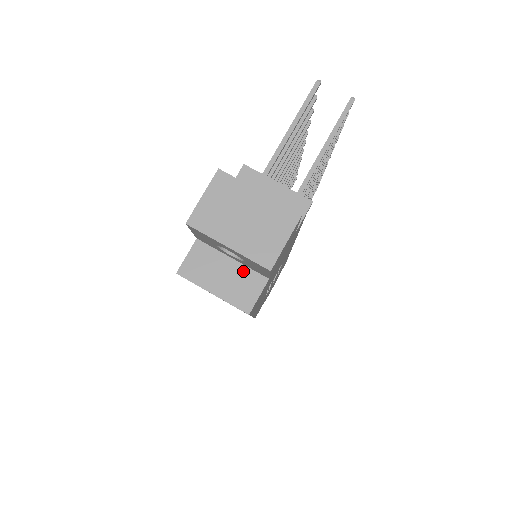
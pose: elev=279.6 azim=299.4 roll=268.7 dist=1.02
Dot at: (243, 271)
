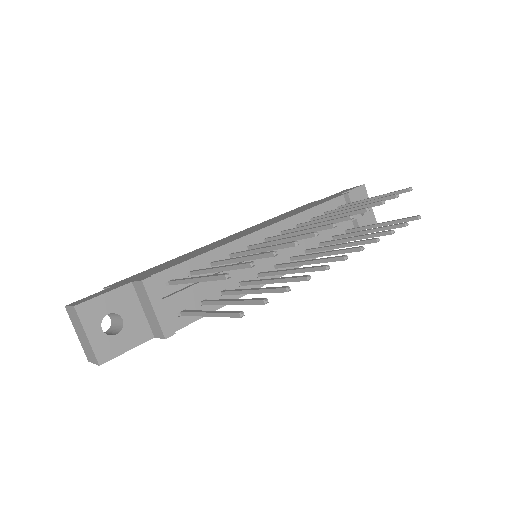
Dot at: occluded
